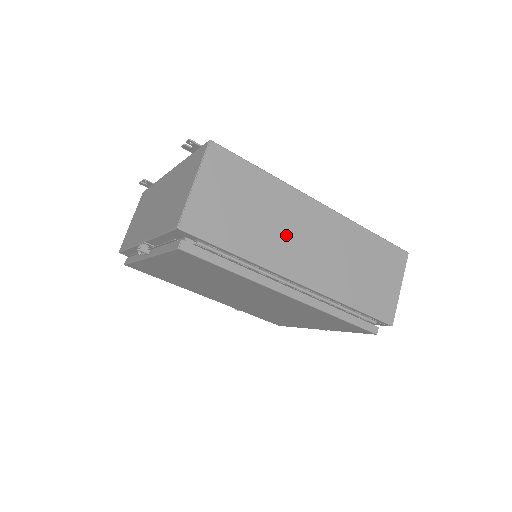
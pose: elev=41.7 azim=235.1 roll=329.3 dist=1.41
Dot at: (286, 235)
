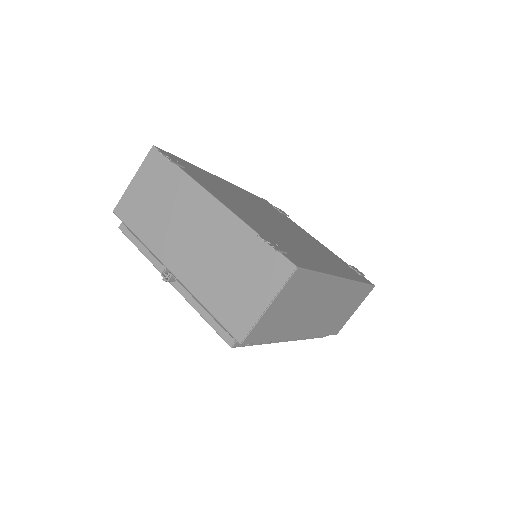
Dot at: (310, 312)
